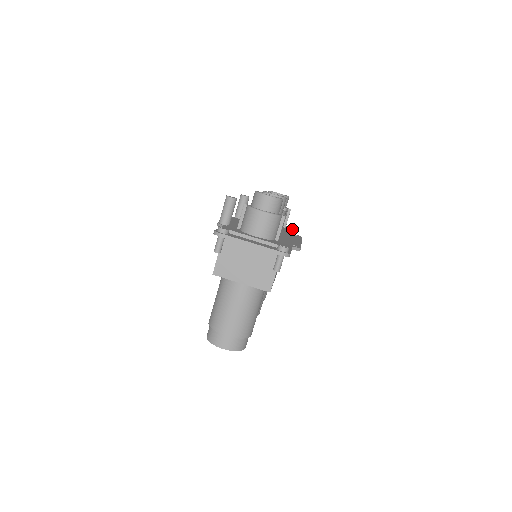
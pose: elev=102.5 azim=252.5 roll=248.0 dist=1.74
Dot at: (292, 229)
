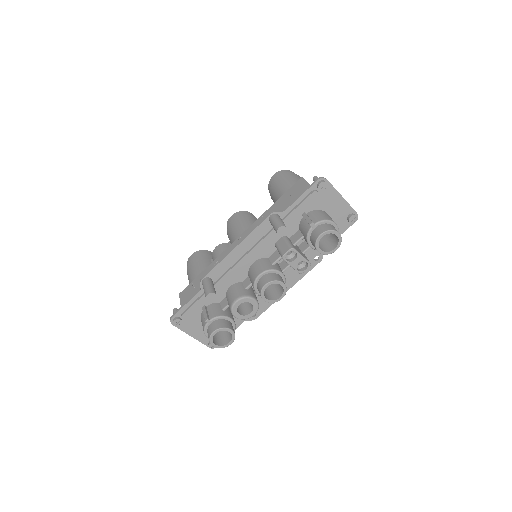
Dot at: occluded
